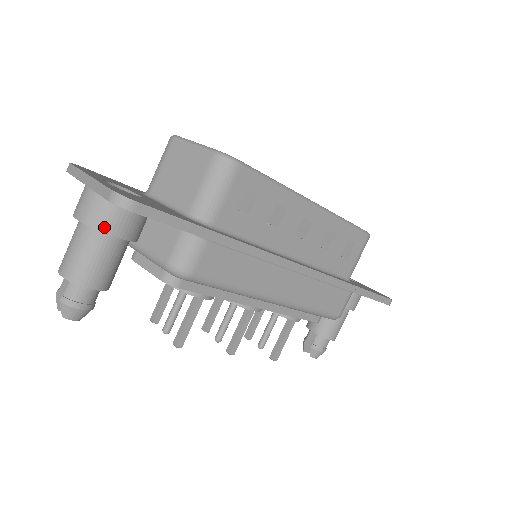
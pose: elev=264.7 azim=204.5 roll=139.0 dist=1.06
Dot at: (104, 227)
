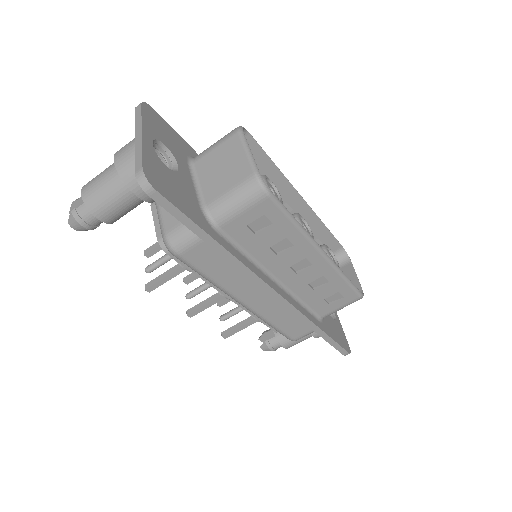
Dot at: (129, 182)
